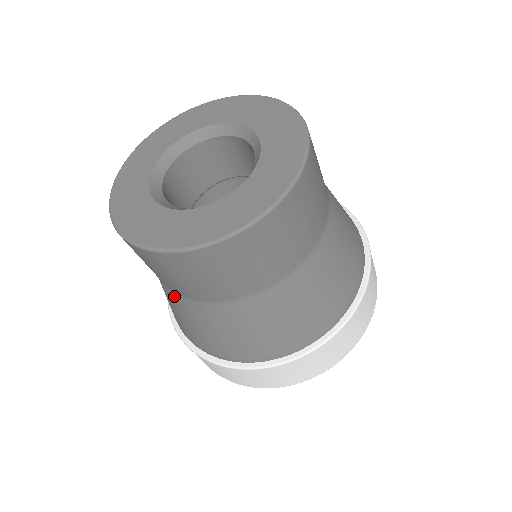
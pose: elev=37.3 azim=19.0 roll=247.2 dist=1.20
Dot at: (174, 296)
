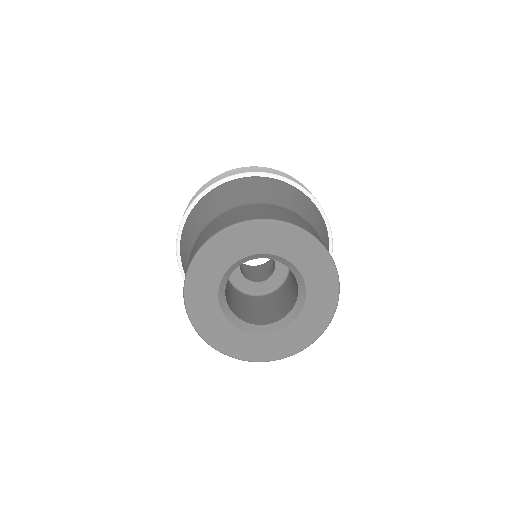
Dot at: occluded
